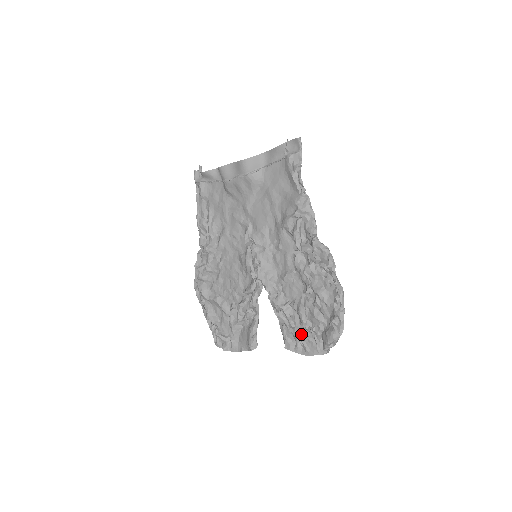
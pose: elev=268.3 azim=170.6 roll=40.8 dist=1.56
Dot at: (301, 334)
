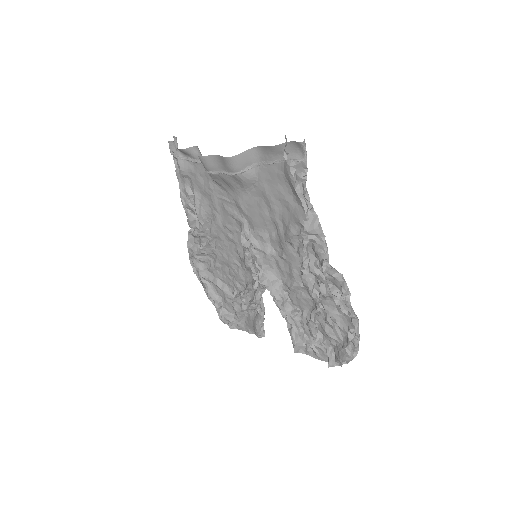
Dot at: (311, 340)
